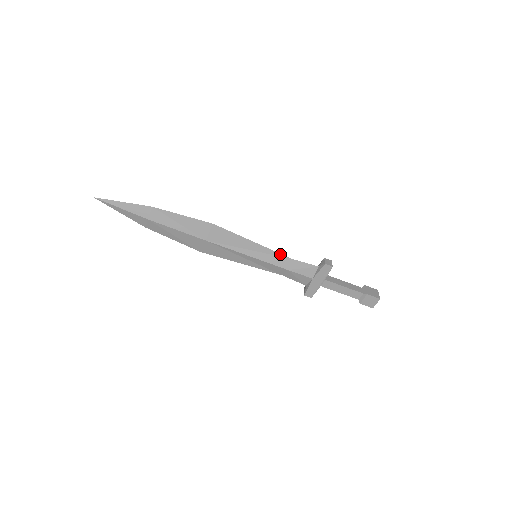
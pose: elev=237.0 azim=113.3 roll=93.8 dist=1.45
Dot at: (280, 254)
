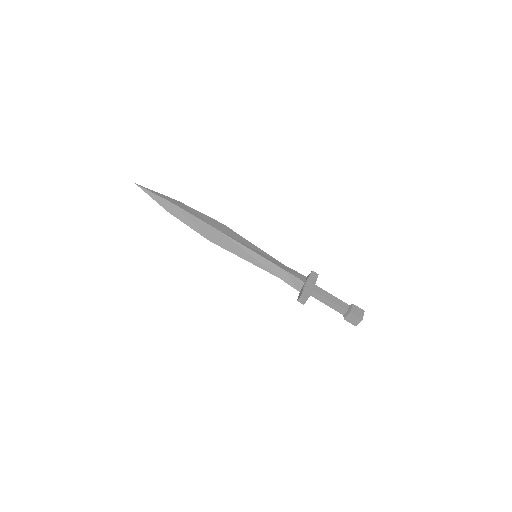
Dot at: (275, 259)
